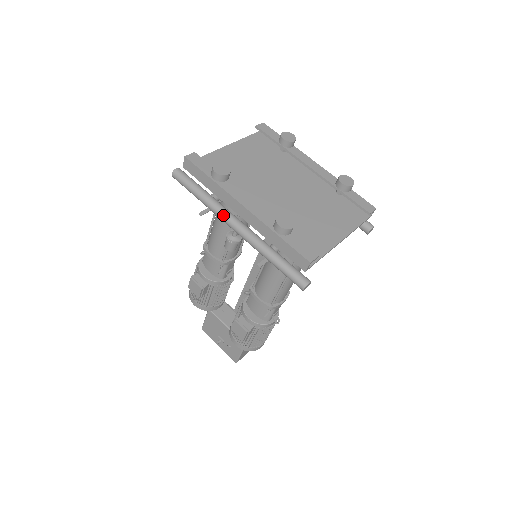
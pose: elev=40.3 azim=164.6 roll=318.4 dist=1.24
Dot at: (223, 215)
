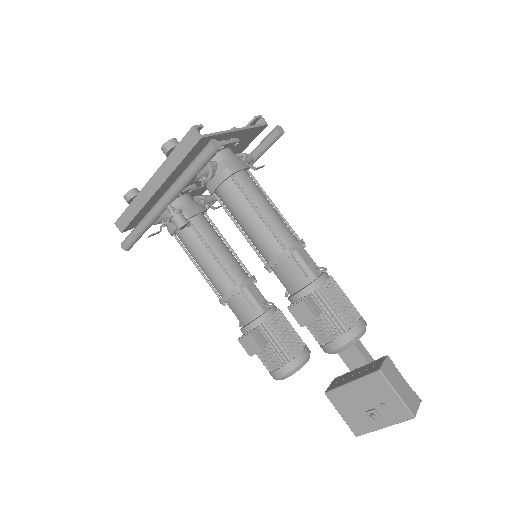
Dot at: (152, 209)
